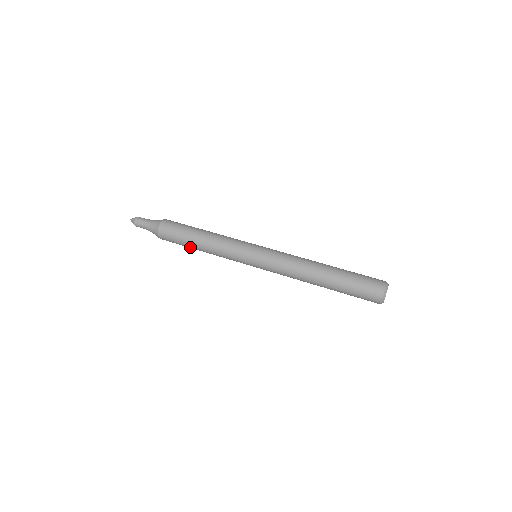
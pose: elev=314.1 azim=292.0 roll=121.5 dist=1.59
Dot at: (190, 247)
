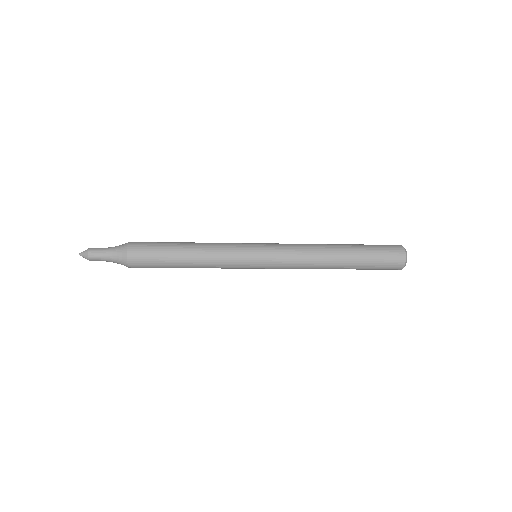
Dot at: (173, 265)
